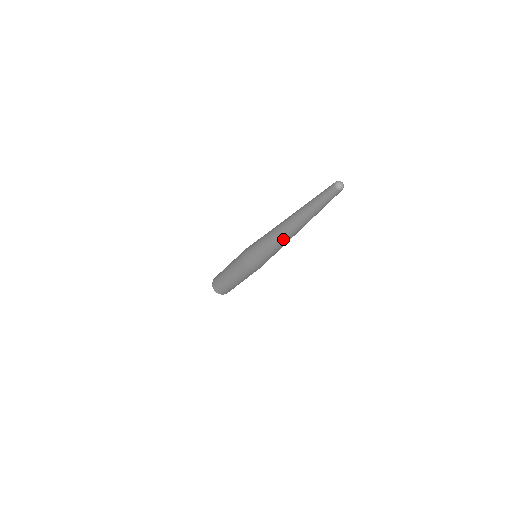
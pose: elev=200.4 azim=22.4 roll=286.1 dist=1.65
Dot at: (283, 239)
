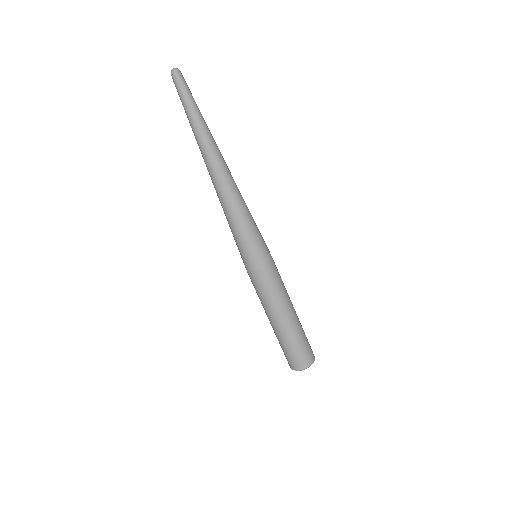
Dot at: (216, 186)
